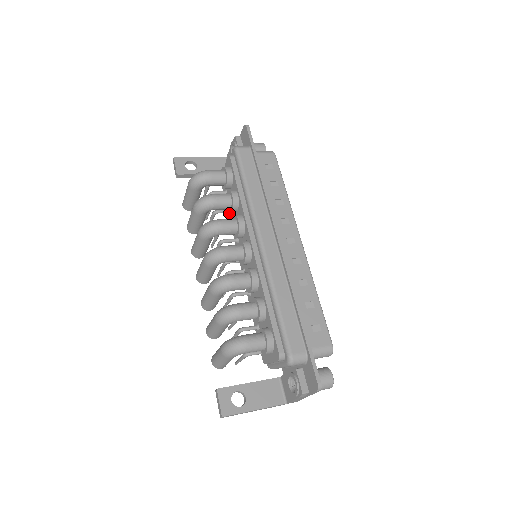
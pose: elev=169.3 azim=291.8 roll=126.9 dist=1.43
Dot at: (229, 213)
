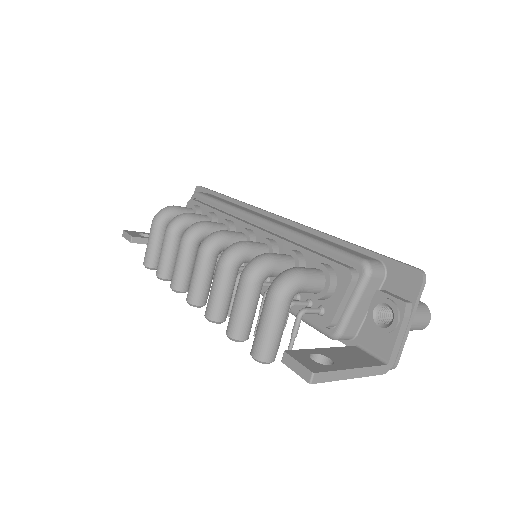
Dot at: occluded
